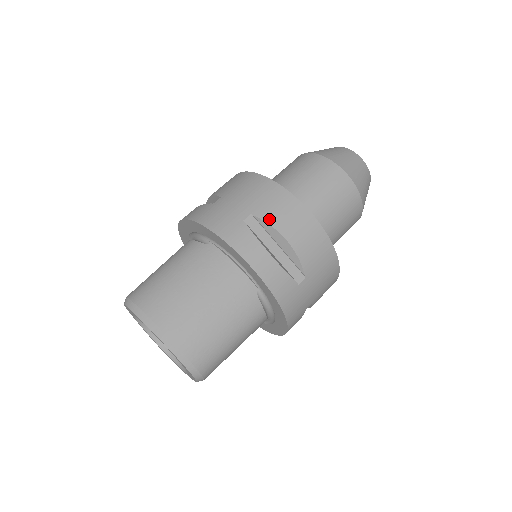
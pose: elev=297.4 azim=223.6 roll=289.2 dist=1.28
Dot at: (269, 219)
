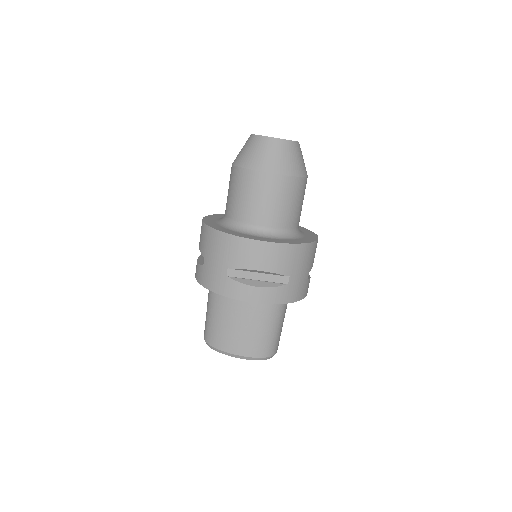
Dot at: (240, 266)
